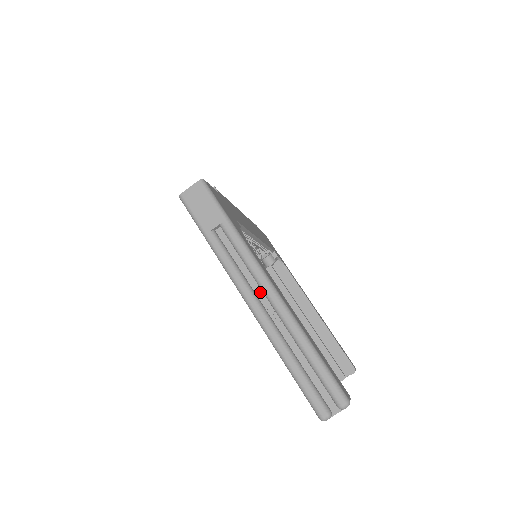
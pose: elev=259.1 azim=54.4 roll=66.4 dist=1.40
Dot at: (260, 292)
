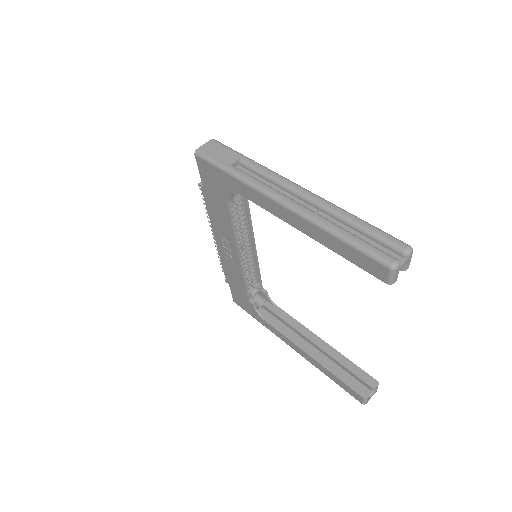
Dot at: (291, 196)
